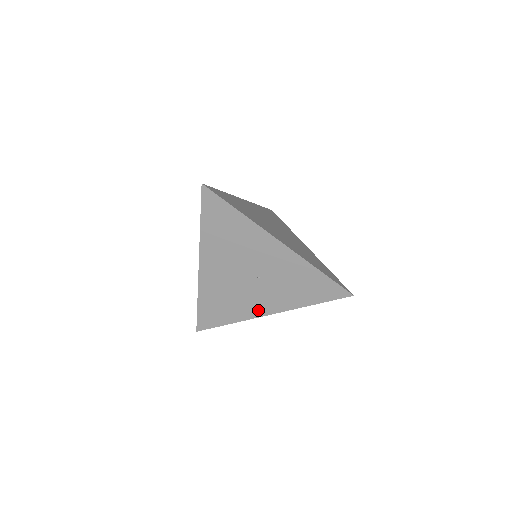
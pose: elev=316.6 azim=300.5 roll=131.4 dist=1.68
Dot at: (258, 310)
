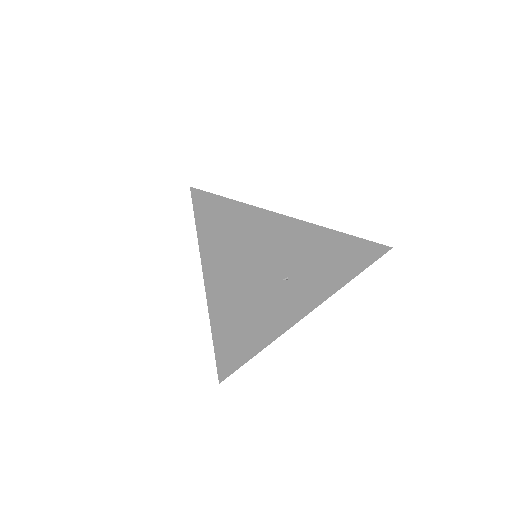
Dot at: (291, 318)
